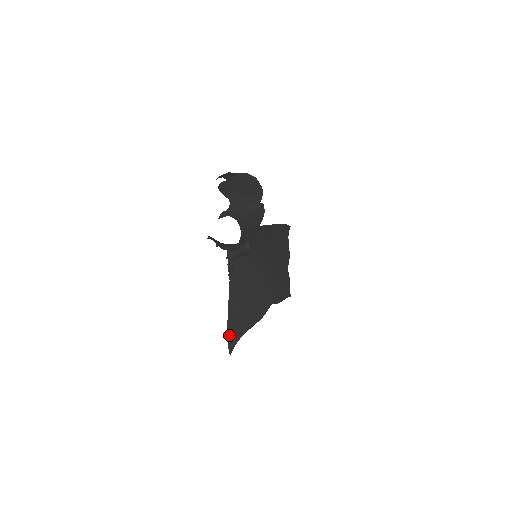
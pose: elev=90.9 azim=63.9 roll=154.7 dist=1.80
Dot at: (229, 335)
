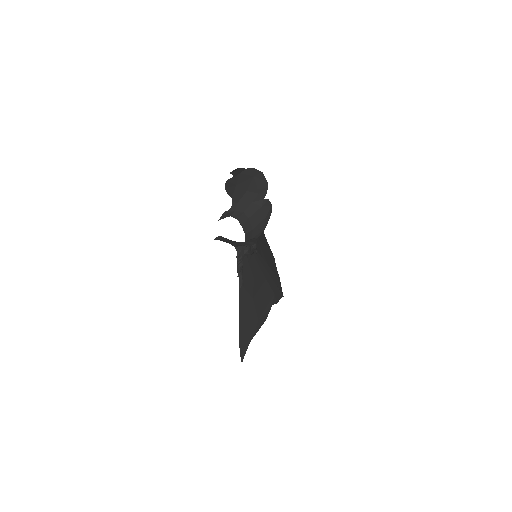
Dot at: (240, 341)
